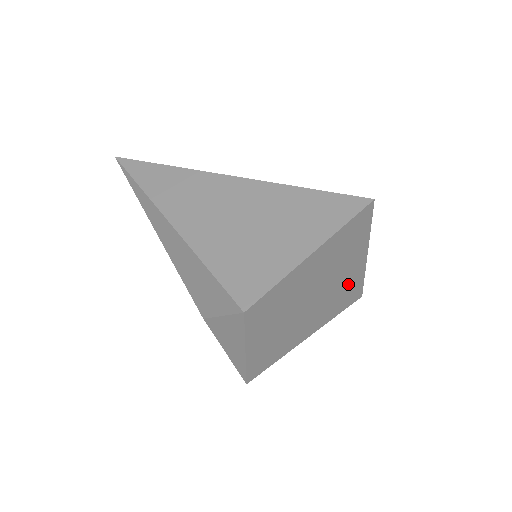
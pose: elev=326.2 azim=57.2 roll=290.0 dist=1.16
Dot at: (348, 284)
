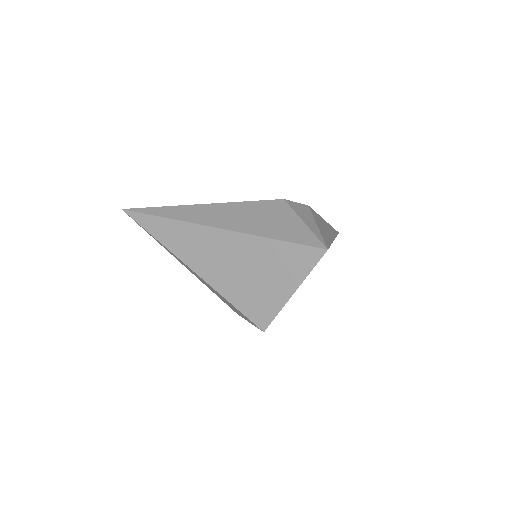
Dot at: occluded
